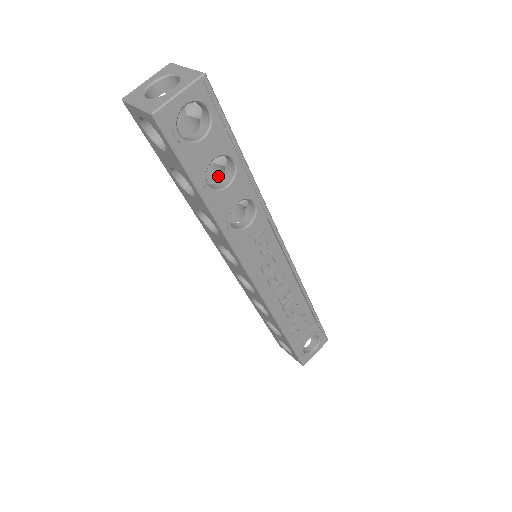
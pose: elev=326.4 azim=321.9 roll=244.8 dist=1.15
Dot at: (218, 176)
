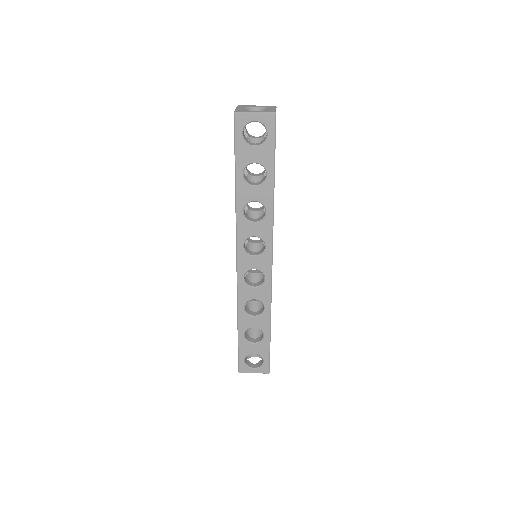
Dot at: occluded
